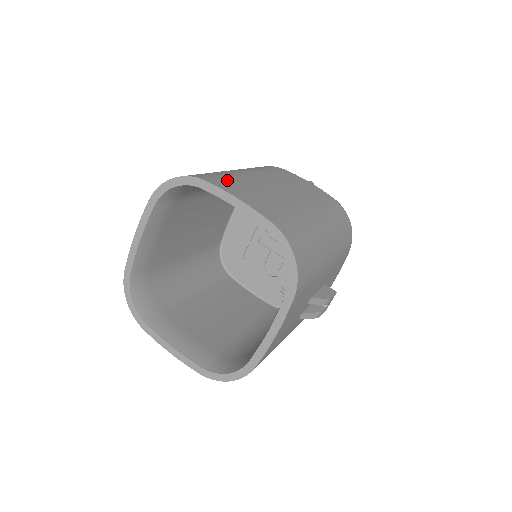
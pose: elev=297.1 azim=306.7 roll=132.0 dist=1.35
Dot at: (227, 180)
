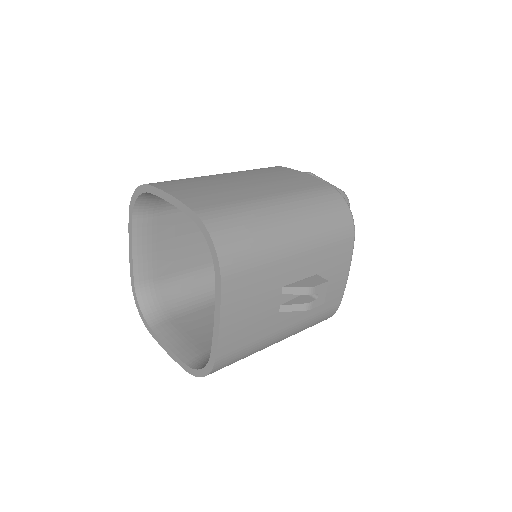
Dot at: (180, 182)
